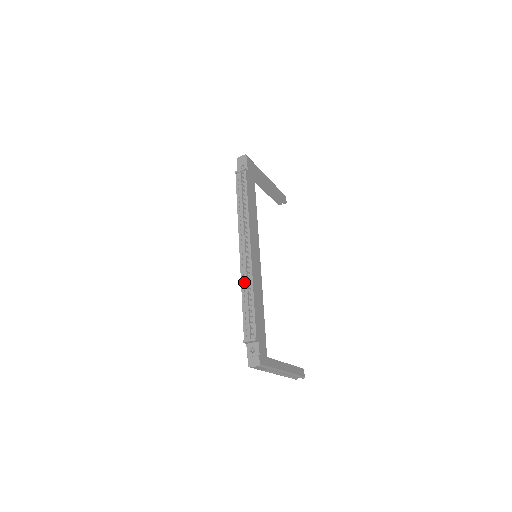
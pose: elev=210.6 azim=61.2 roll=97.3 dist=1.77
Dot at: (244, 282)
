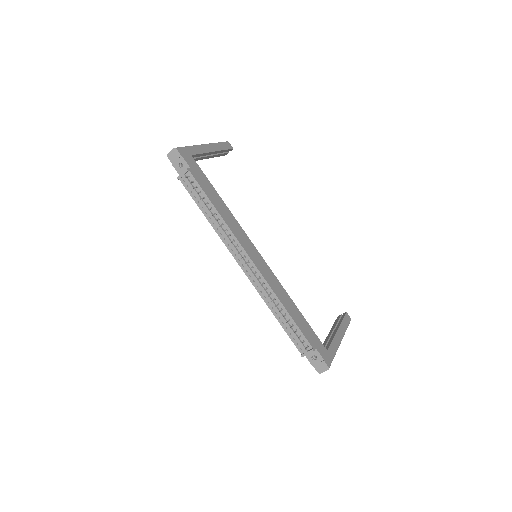
Dot at: (267, 299)
